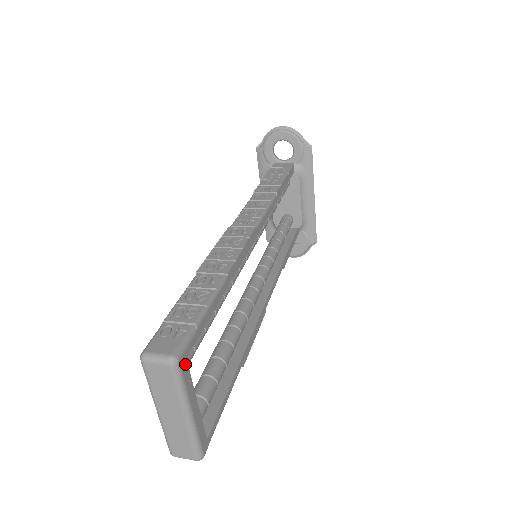
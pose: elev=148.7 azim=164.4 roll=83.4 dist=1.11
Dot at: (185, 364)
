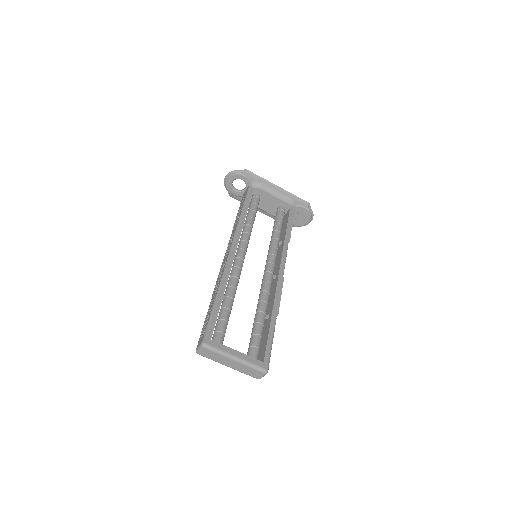
Dot at: (212, 342)
